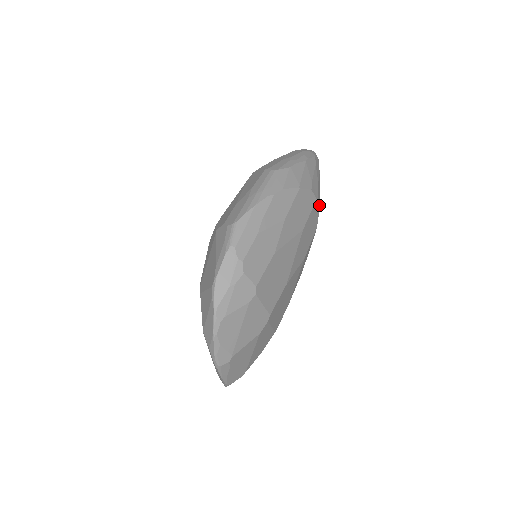
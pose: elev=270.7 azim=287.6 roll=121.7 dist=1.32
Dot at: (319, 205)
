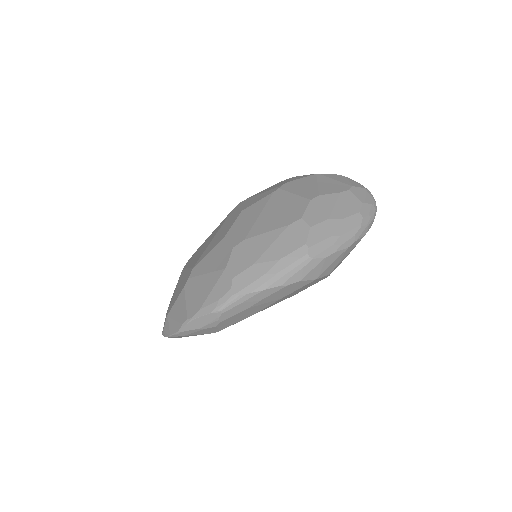
Dot at: occluded
